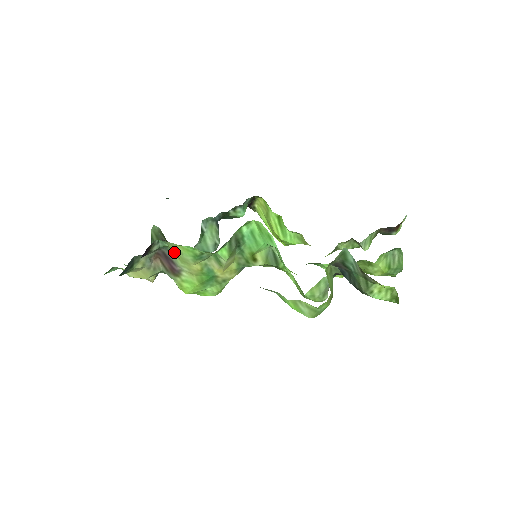
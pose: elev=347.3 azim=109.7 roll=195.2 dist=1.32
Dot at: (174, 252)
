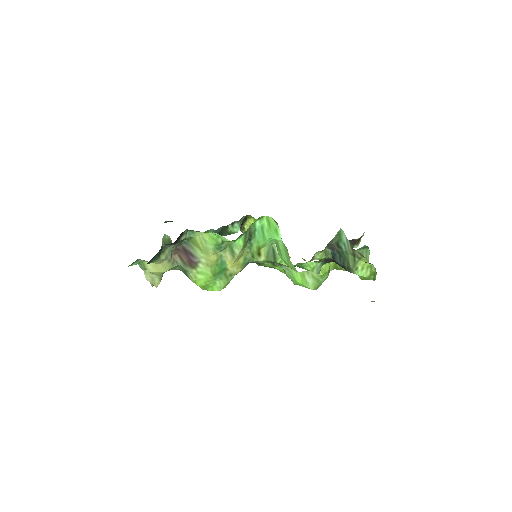
Dot at: (197, 243)
